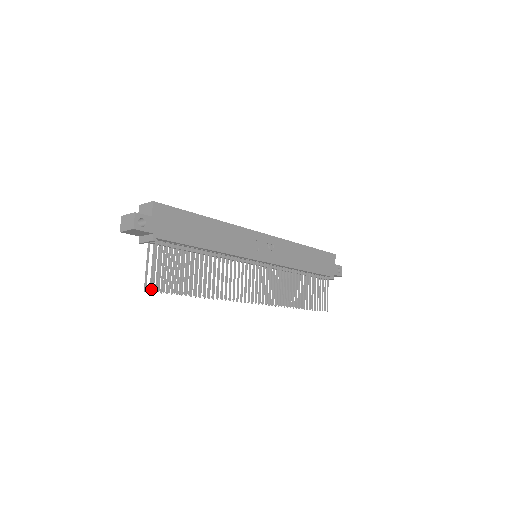
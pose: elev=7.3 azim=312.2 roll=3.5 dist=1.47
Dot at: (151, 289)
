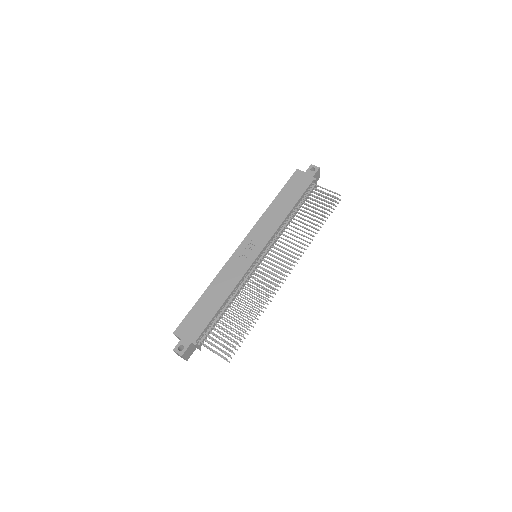
Dot at: (230, 357)
